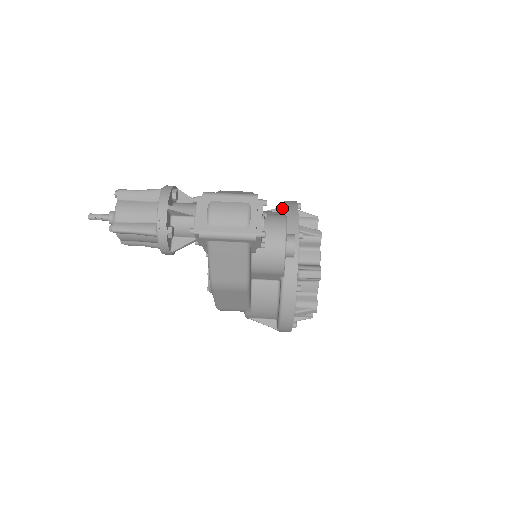
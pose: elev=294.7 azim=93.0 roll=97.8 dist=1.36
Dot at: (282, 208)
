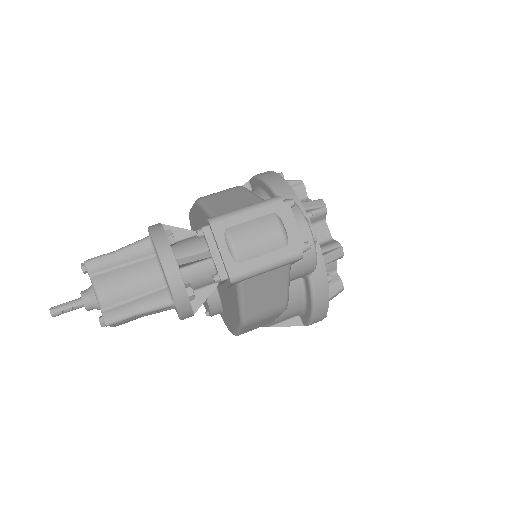
Dot at: (260, 185)
